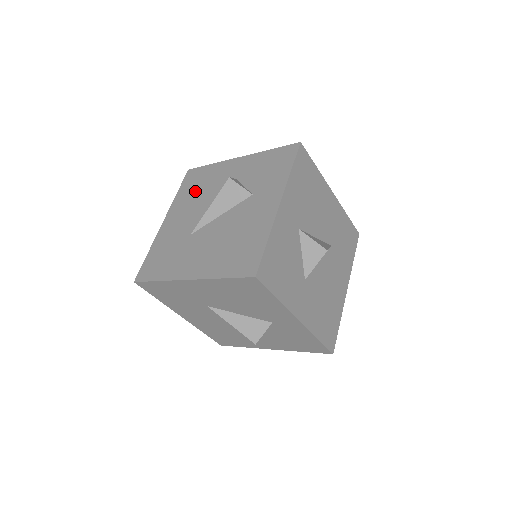
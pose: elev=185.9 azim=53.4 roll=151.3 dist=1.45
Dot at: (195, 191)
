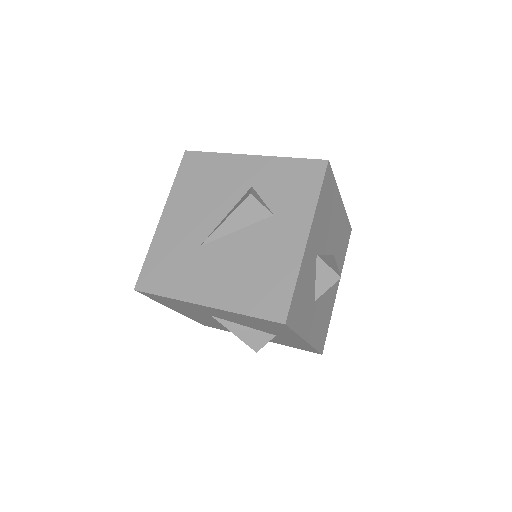
Dot at: (199, 186)
